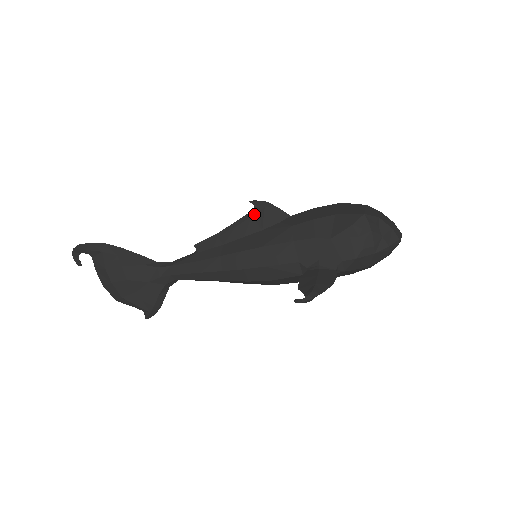
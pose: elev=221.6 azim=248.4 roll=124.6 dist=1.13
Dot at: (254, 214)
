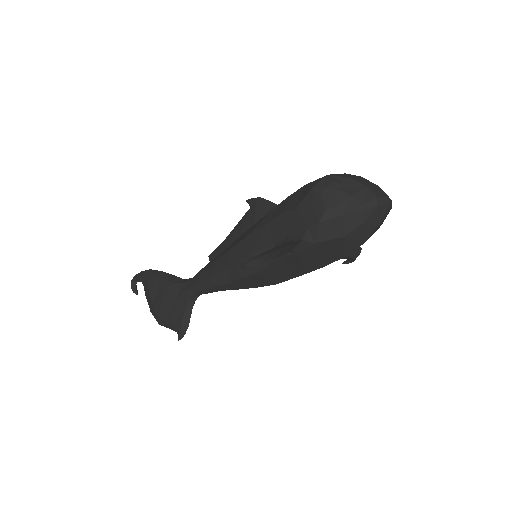
Dot at: (249, 212)
